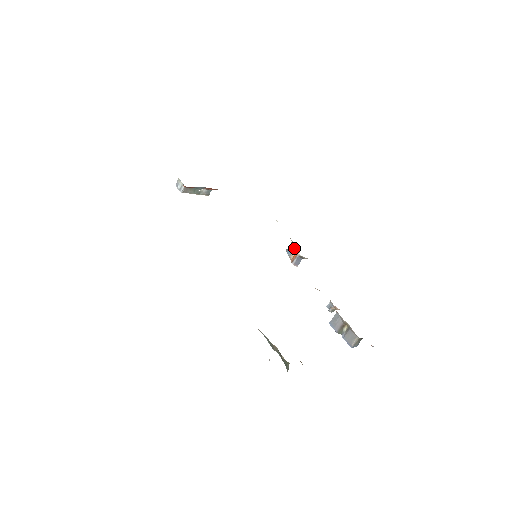
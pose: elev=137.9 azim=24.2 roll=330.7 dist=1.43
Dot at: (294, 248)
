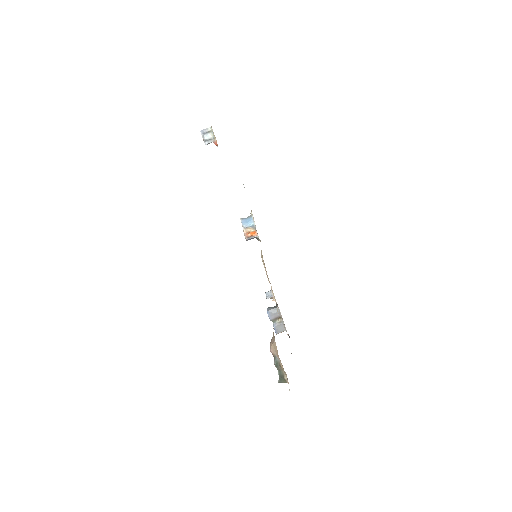
Dot at: (253, 225)
